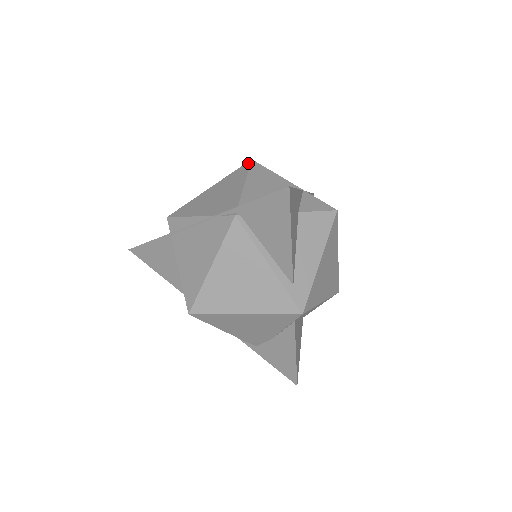
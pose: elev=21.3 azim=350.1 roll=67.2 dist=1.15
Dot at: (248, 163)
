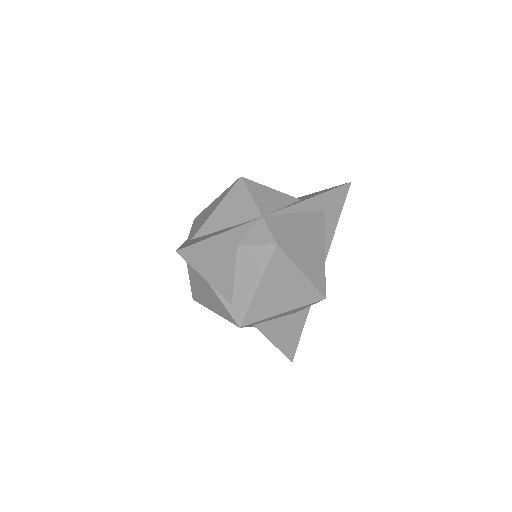
Dot at: (236, 181)
